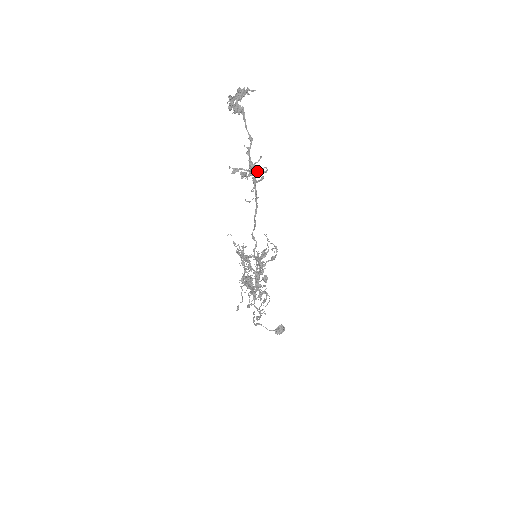
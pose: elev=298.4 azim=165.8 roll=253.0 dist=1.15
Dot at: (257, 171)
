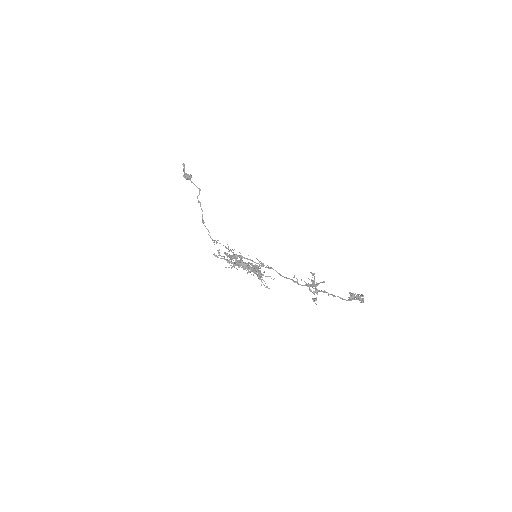
Dot at: (315, 289)
